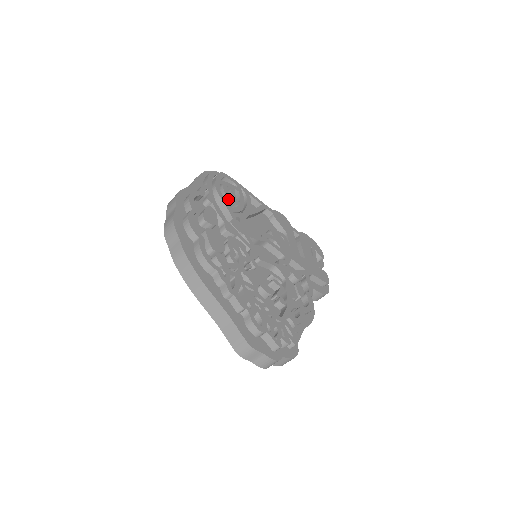
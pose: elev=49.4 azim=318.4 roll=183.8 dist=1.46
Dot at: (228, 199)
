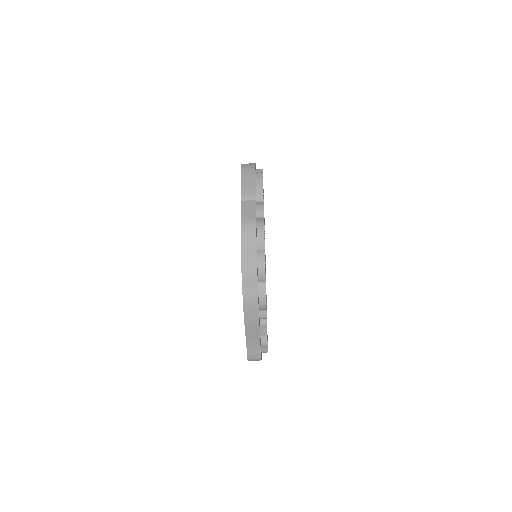
Dot at: occluded
